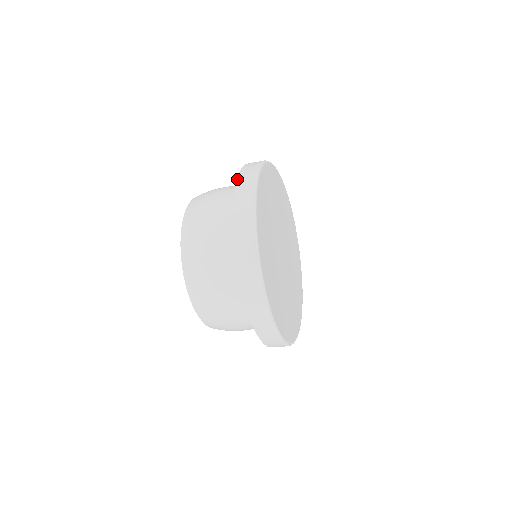
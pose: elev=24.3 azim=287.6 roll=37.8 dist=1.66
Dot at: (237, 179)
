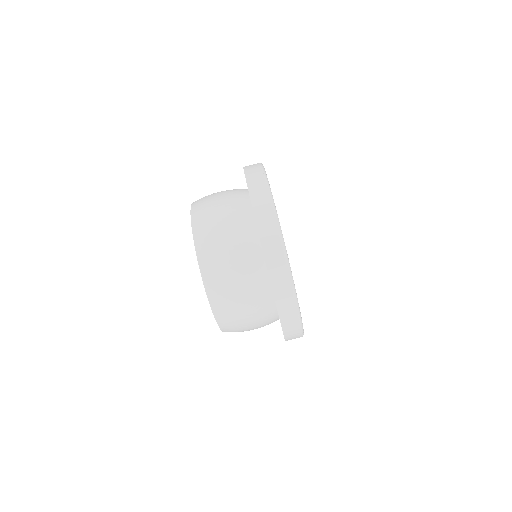
Dot at: (245, 174)
